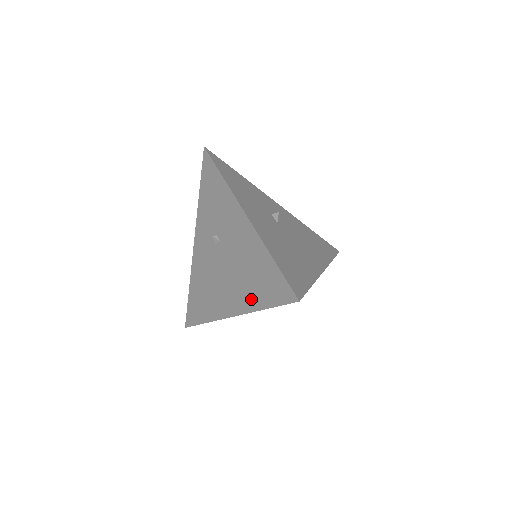
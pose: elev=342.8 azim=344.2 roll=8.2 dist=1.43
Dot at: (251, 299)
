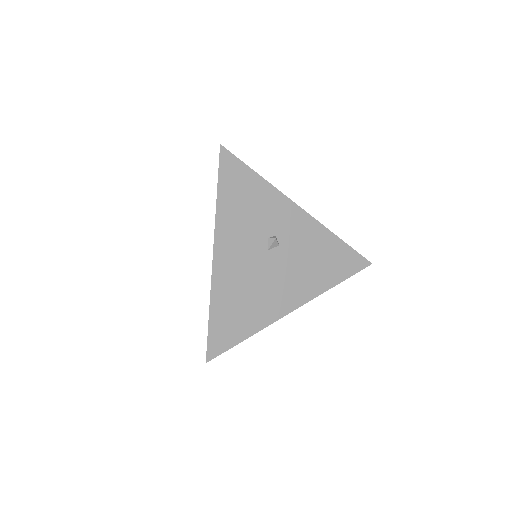
Dot at: occluded
